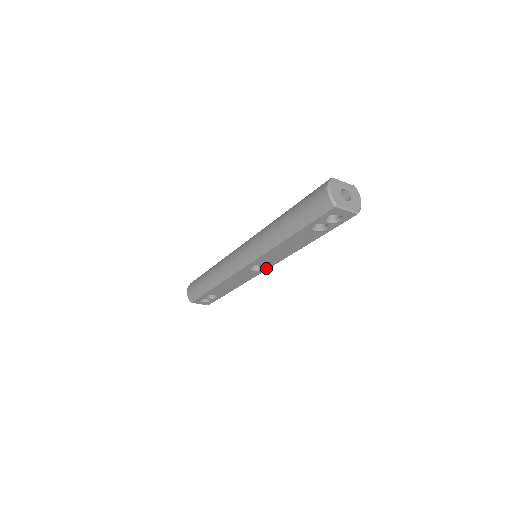
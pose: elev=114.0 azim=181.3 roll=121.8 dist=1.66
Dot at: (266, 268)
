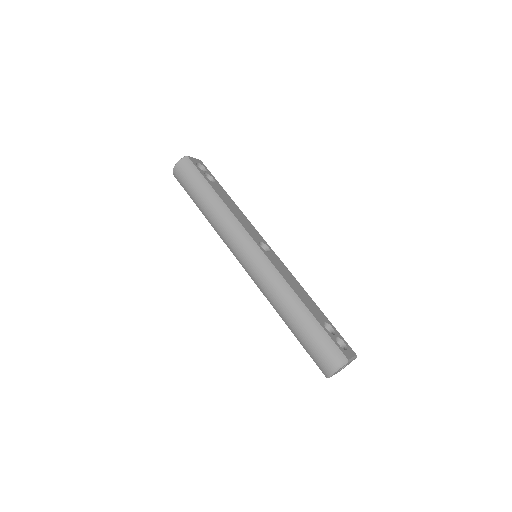
Dot at: occluded
